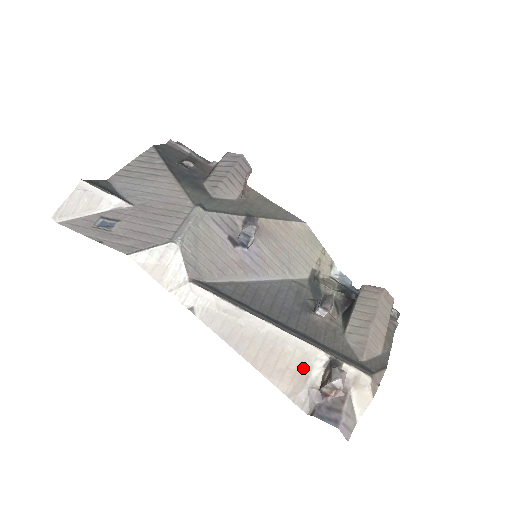
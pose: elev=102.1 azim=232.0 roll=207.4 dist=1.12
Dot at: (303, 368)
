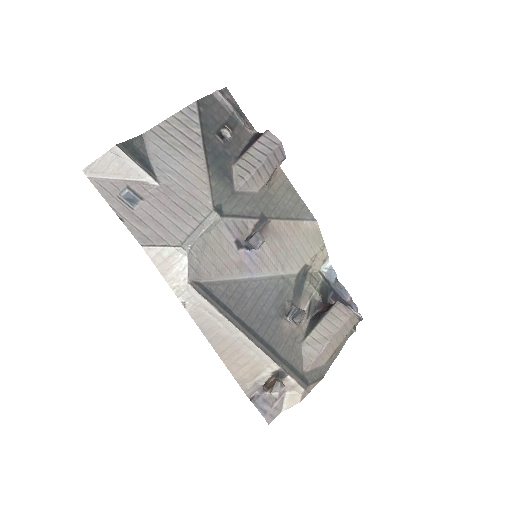
Dot at: (256, 369)
